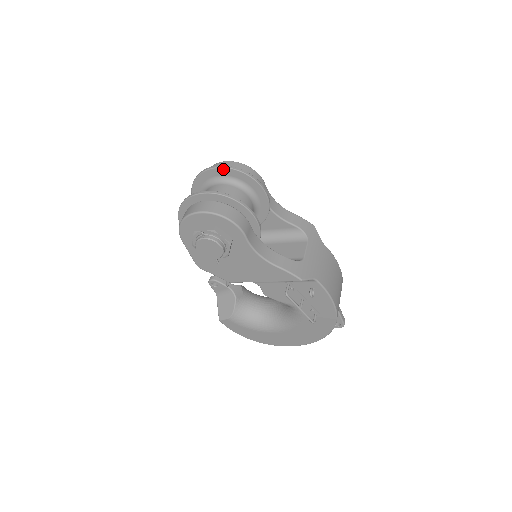
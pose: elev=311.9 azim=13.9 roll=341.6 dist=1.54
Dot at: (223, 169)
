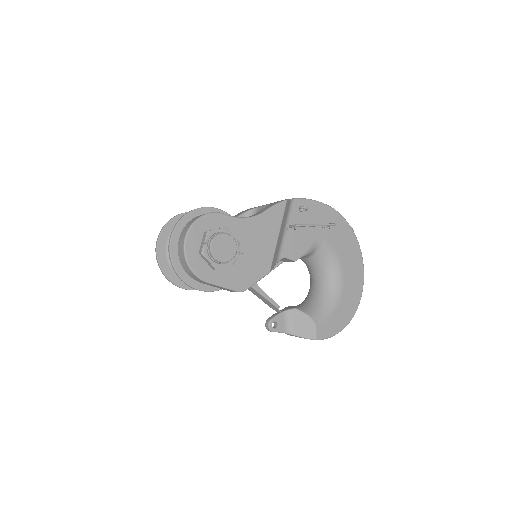
Dot at: (162, 233)
